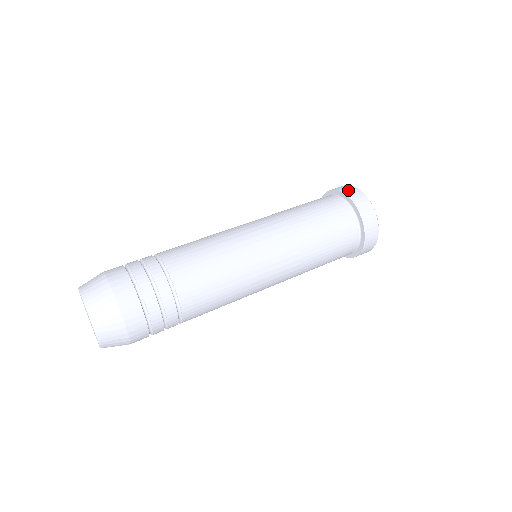
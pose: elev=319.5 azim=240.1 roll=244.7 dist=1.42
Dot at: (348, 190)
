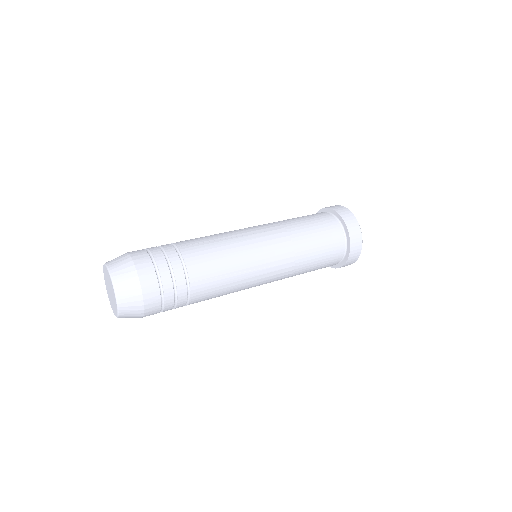
Dot at: (346, 215)
